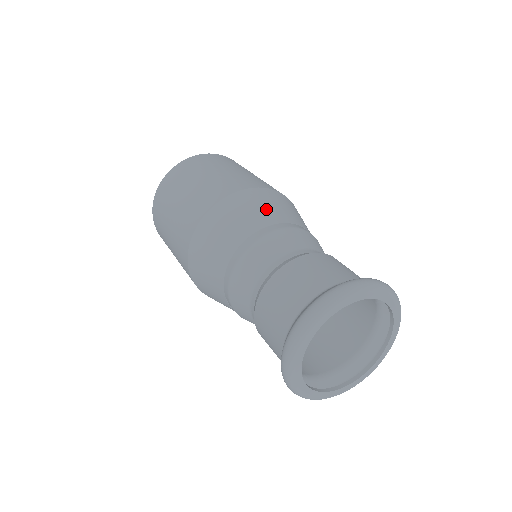
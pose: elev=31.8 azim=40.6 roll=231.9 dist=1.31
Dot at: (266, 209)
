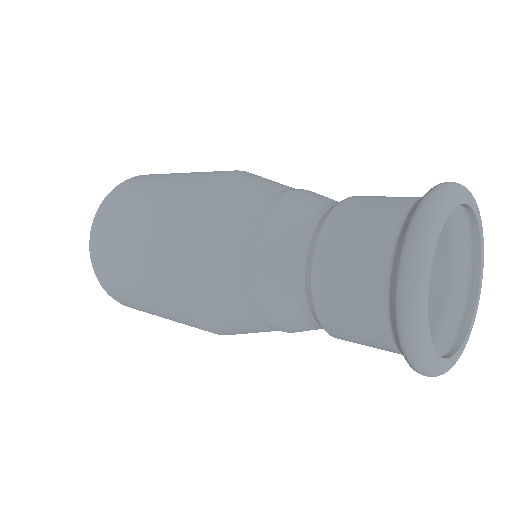
Dot at: occluded
